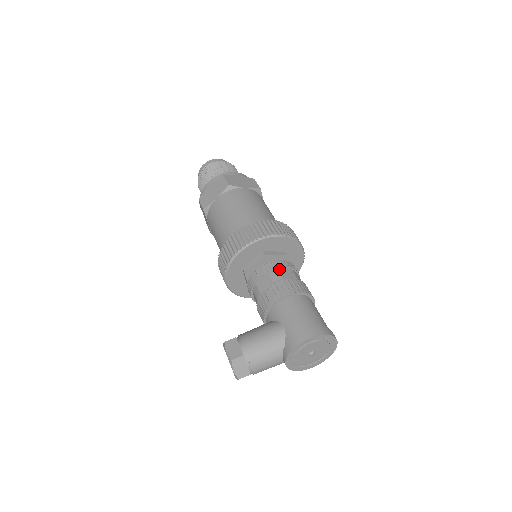
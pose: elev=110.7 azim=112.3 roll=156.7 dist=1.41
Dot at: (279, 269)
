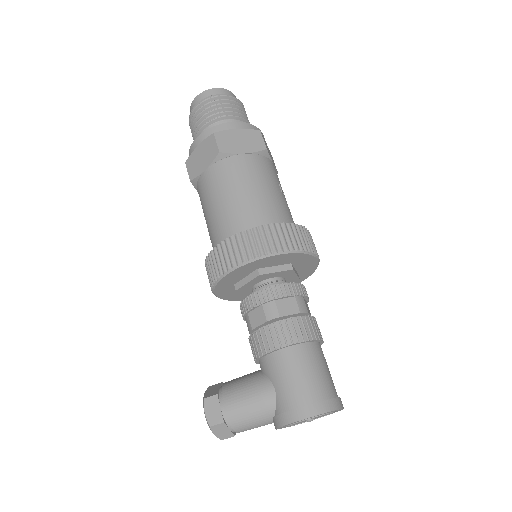
Dot at: (277, 300)
